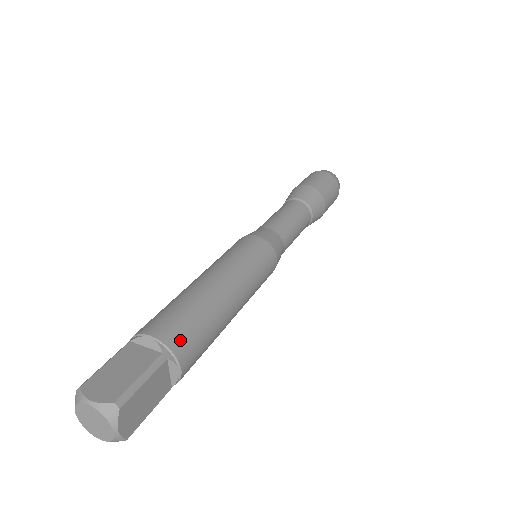
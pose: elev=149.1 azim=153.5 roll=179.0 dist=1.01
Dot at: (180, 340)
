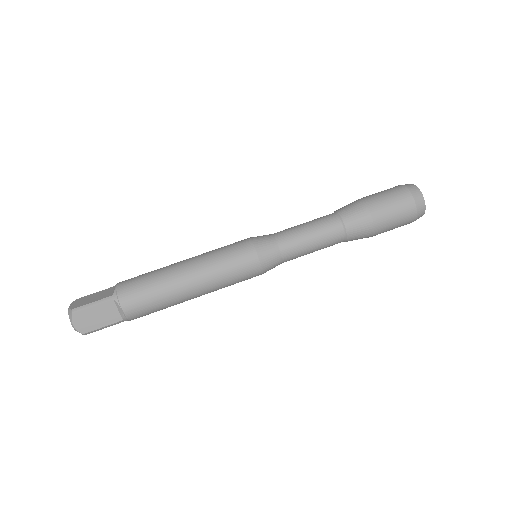
Dot at: (138, 317)
